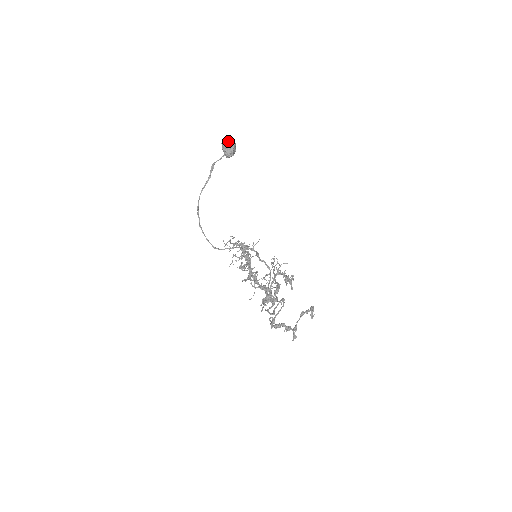
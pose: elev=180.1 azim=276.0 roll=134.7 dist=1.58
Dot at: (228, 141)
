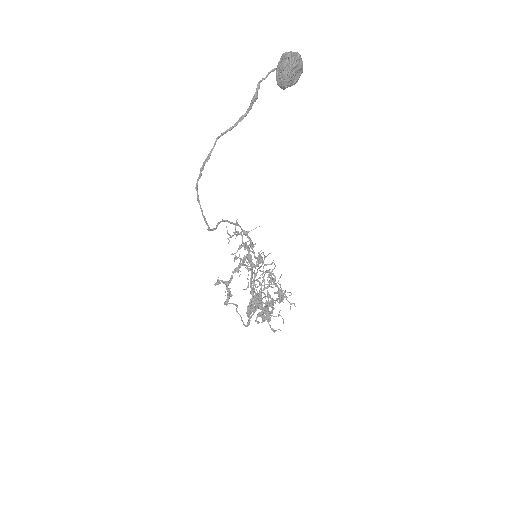
Dot at: (299, 60)
